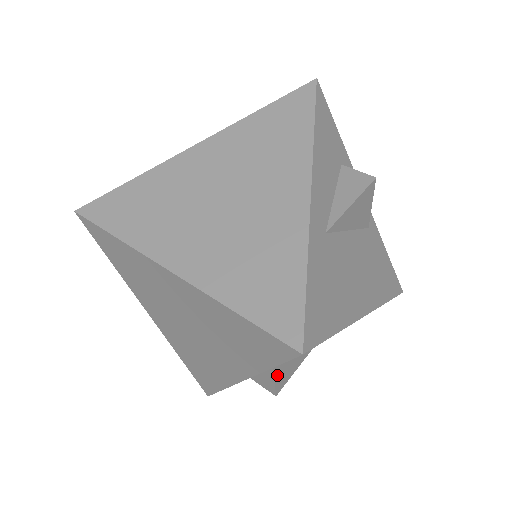
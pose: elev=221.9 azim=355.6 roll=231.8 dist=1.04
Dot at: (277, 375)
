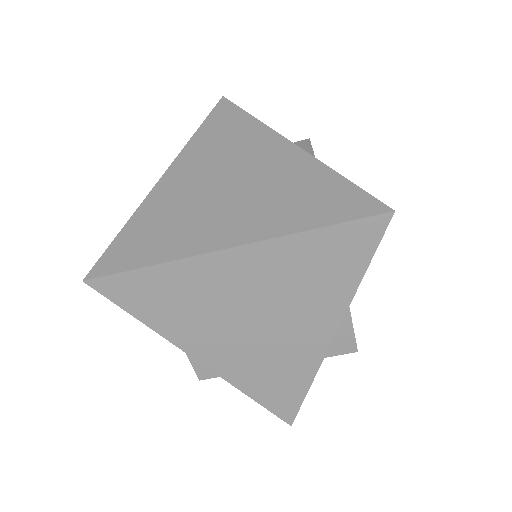
Dot at: (351, 321)
